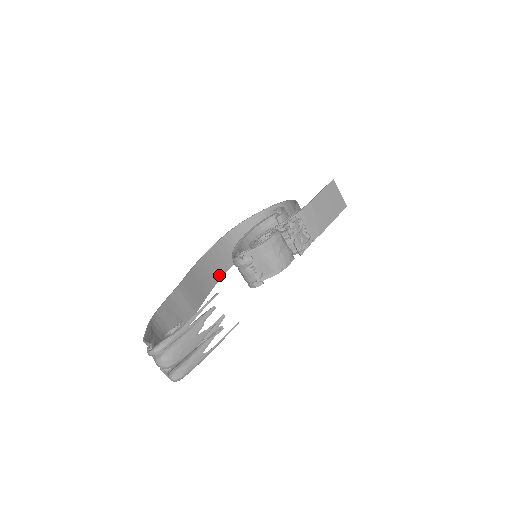
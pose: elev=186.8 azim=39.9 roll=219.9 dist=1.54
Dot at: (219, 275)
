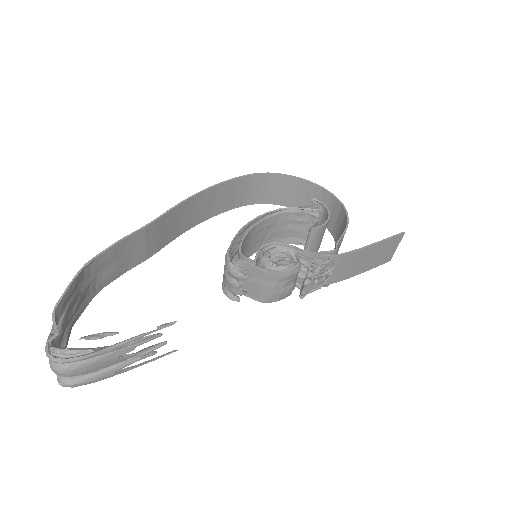
Dot at: (205, 217)
